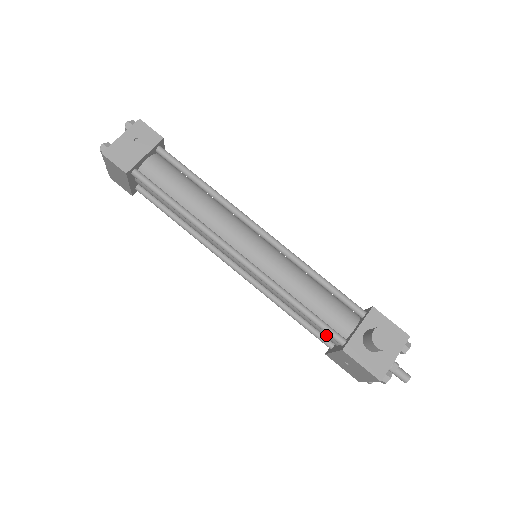
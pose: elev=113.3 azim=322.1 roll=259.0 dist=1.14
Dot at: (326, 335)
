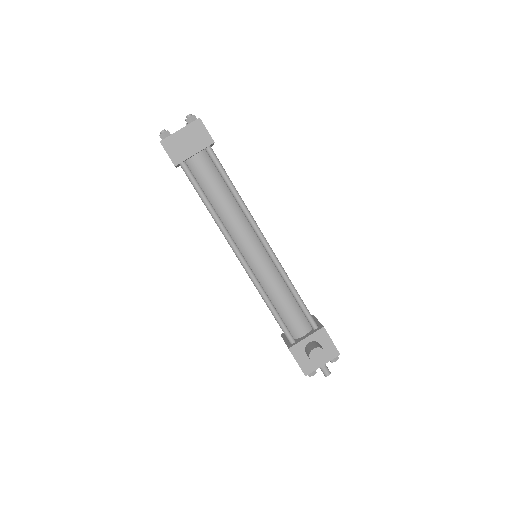
Dot at: occluded
